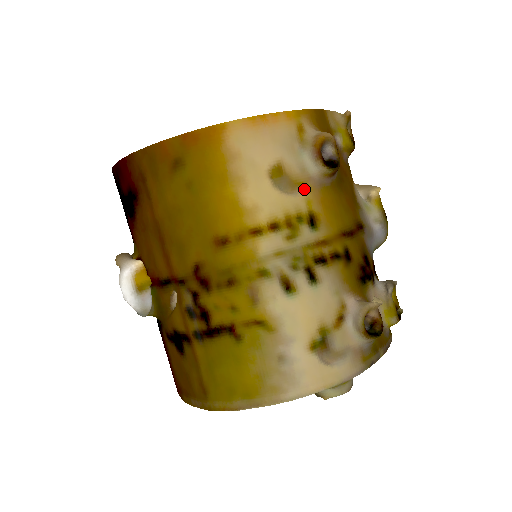
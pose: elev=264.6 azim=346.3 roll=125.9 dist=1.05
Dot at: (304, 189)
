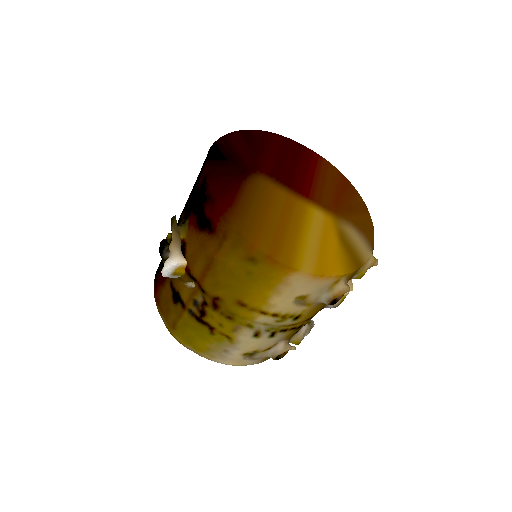
Dot at: (308, 306)
